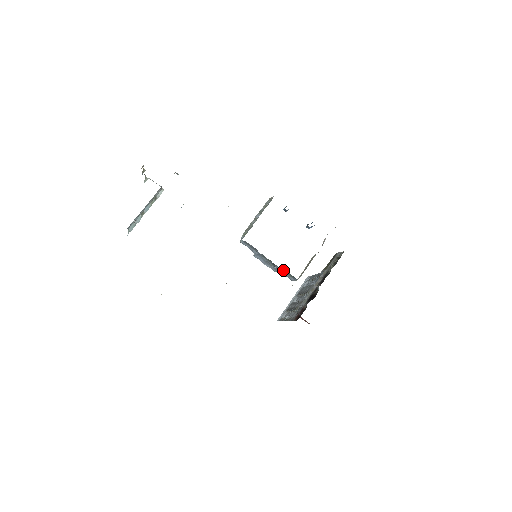
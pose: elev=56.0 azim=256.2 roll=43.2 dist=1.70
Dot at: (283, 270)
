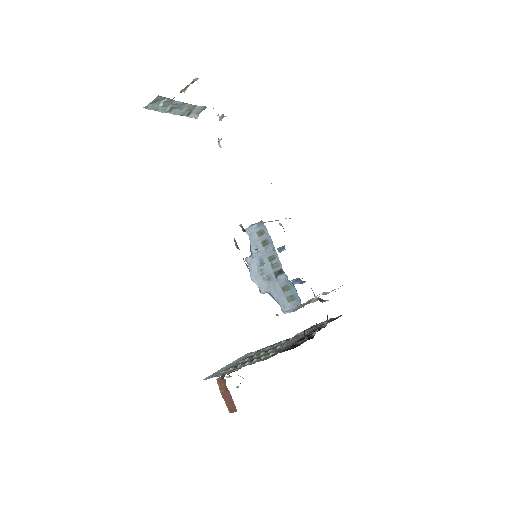
Dot at: (286, 286)
